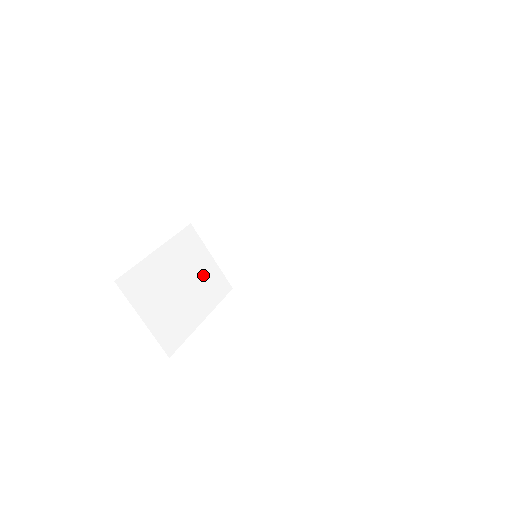
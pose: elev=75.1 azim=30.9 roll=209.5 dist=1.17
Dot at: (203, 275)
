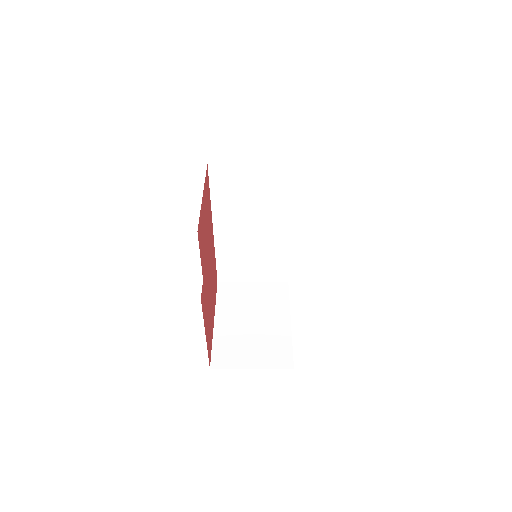
Dot at: (260, 299)
